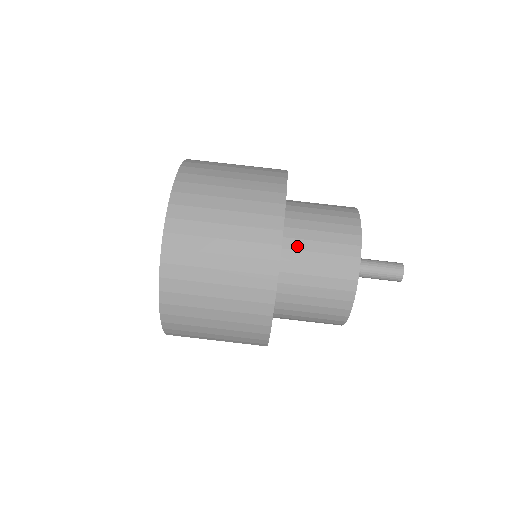
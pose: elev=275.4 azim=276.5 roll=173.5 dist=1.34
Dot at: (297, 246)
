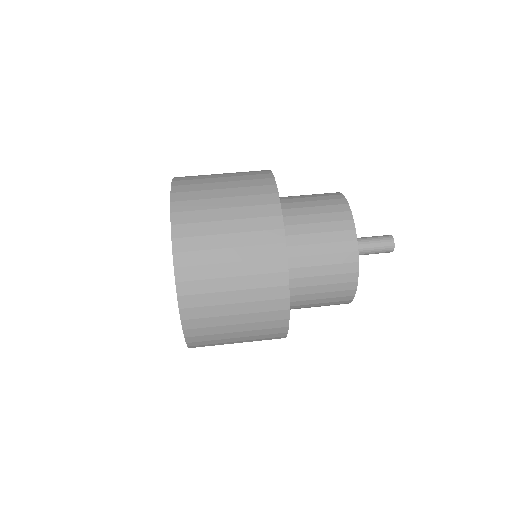
Dot at: (296, 231)
